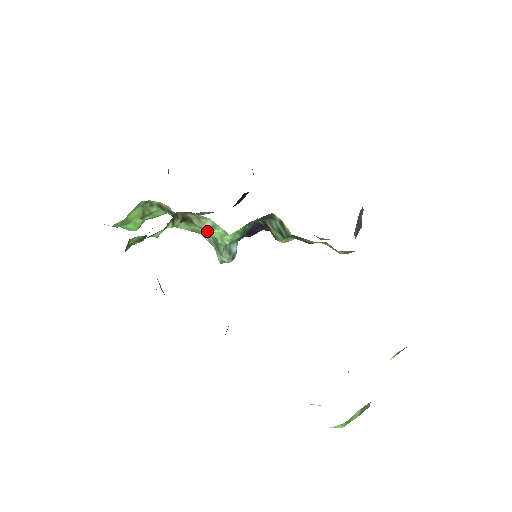
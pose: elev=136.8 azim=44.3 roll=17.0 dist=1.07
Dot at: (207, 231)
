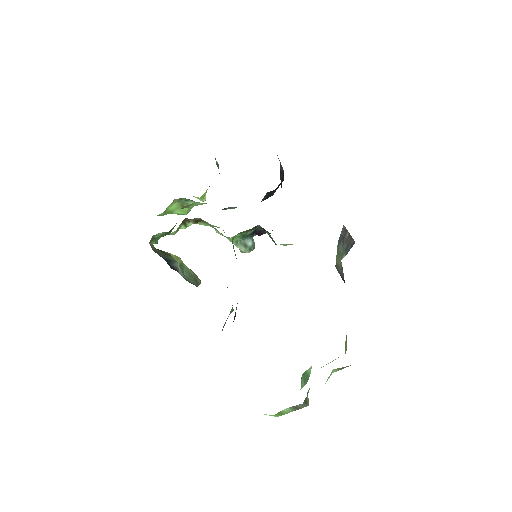
Dot at: occluded
